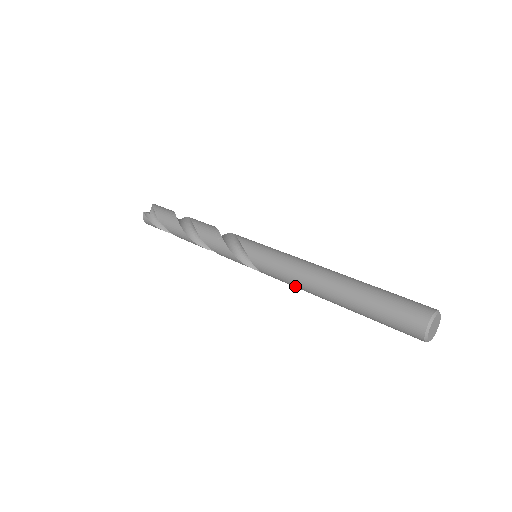
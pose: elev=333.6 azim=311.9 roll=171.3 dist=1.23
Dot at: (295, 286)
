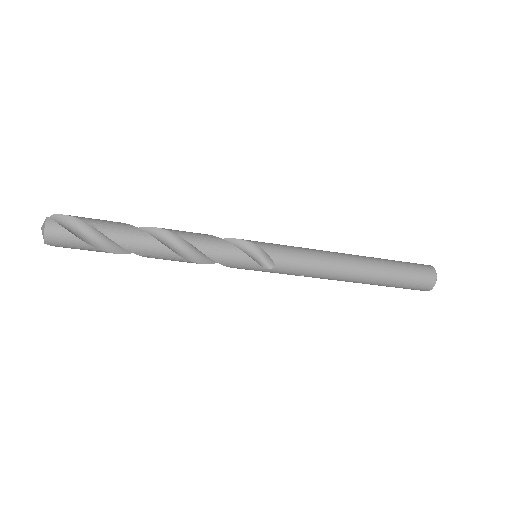
Dot at: (320, 269)
